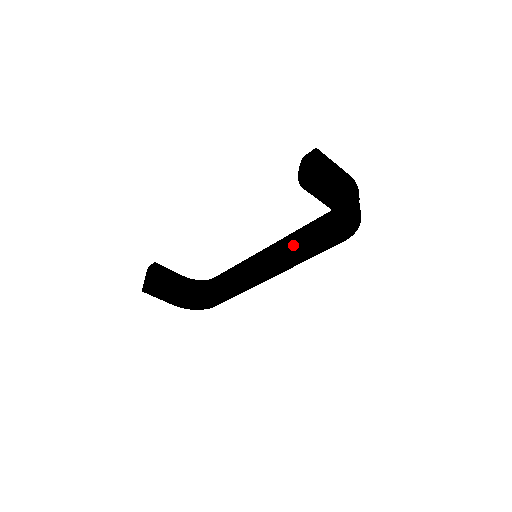
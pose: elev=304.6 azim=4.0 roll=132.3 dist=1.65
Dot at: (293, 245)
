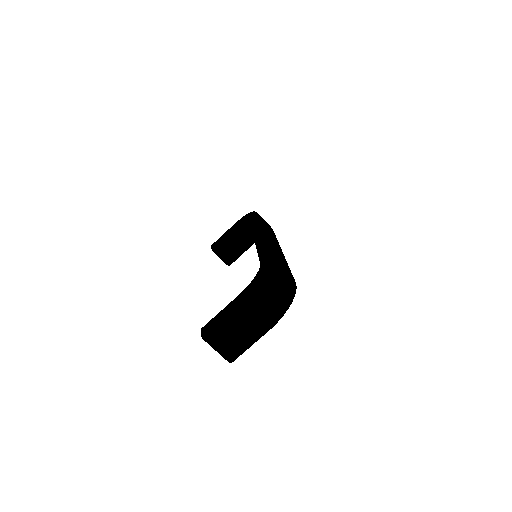
Dot at: occluded
